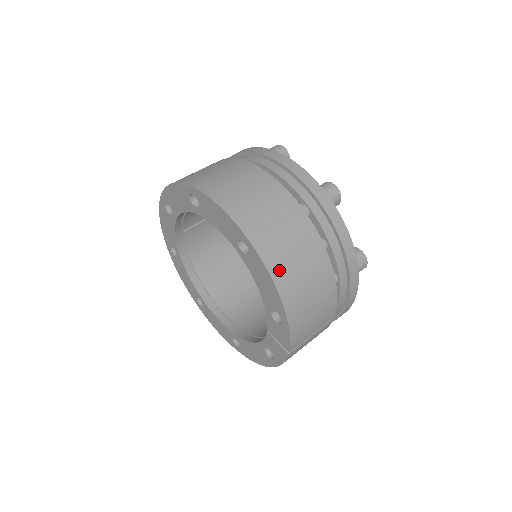
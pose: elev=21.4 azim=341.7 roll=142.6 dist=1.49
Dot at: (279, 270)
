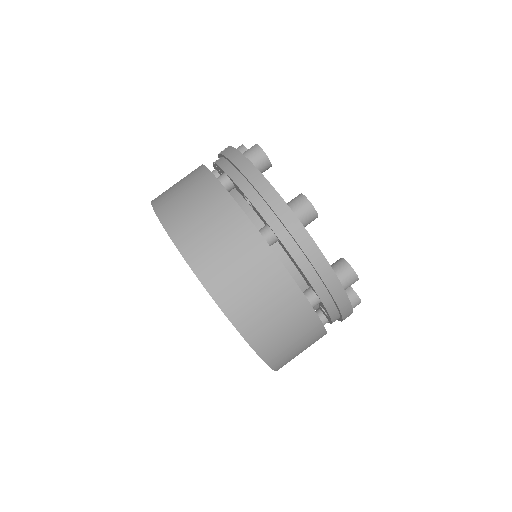
Dot at: (279, 362)
